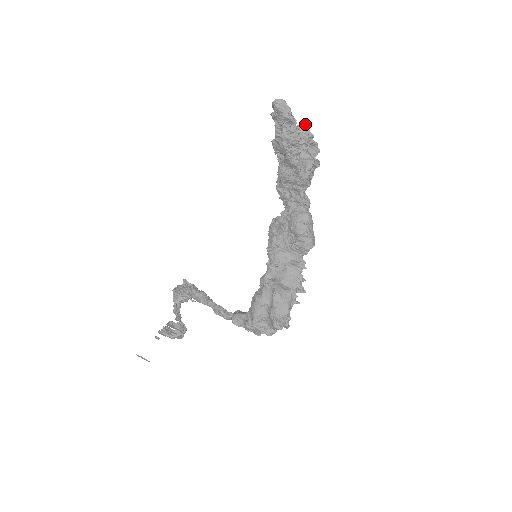
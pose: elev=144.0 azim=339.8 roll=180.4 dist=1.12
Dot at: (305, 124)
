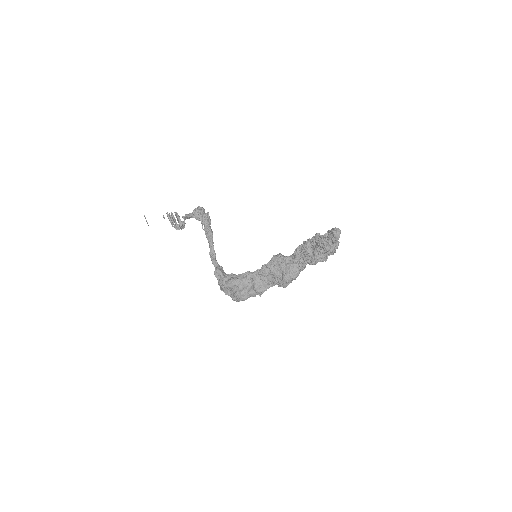
Dot at: occluded
